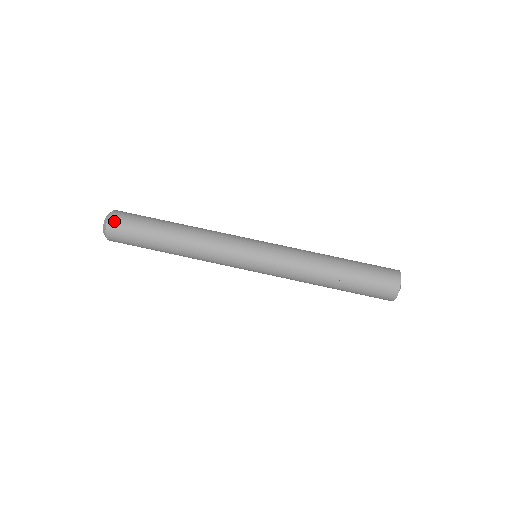
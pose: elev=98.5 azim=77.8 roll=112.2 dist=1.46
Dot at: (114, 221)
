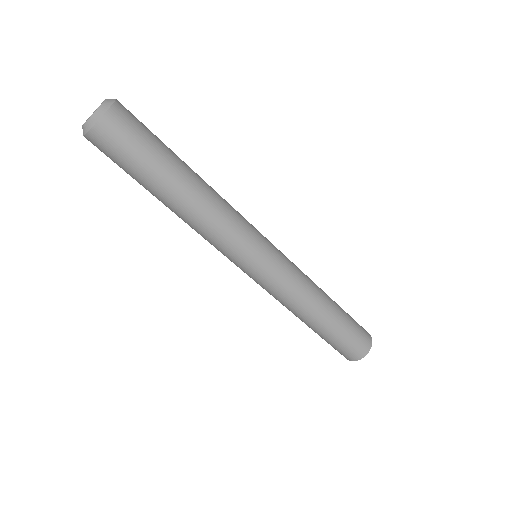
Dot at: (112, 122)
